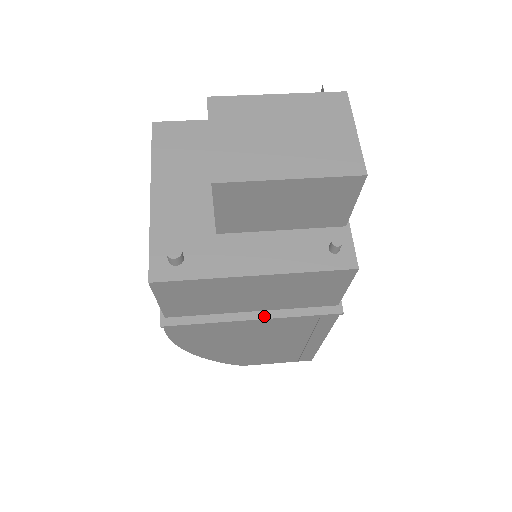
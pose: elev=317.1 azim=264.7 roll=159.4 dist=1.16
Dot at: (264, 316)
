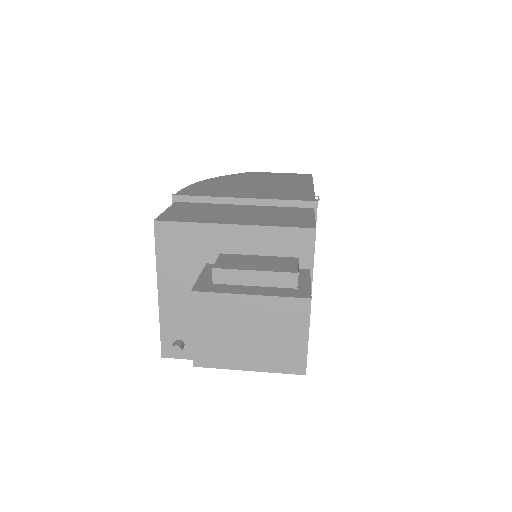
Dot at: occluded
